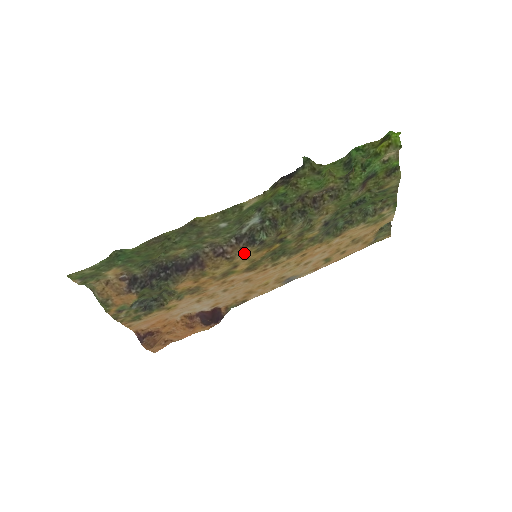
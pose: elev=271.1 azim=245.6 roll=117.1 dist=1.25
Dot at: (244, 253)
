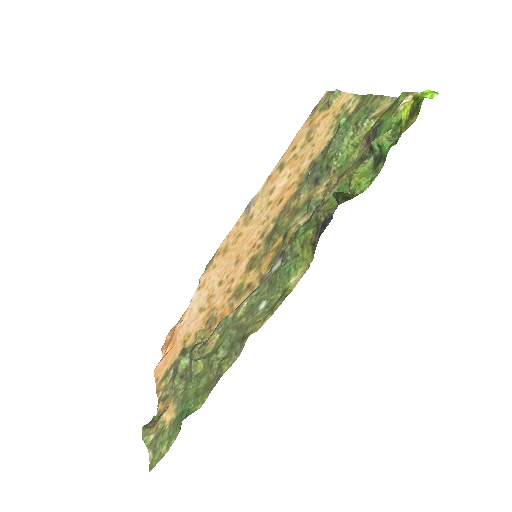
Dot at: occluded
